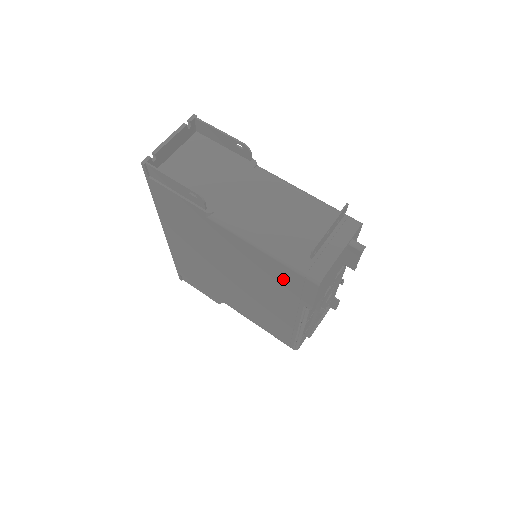
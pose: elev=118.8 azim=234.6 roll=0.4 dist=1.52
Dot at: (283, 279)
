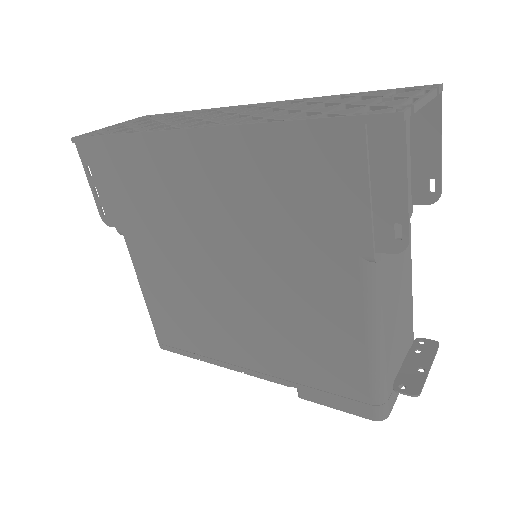
Dot at: (330, 370)
